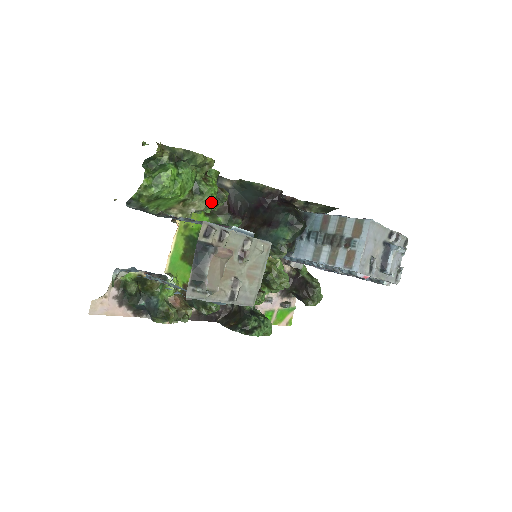
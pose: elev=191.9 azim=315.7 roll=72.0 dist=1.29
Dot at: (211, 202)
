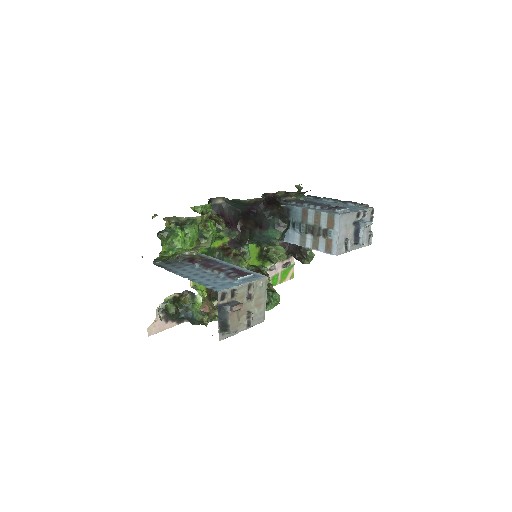
Dot at: occluded
